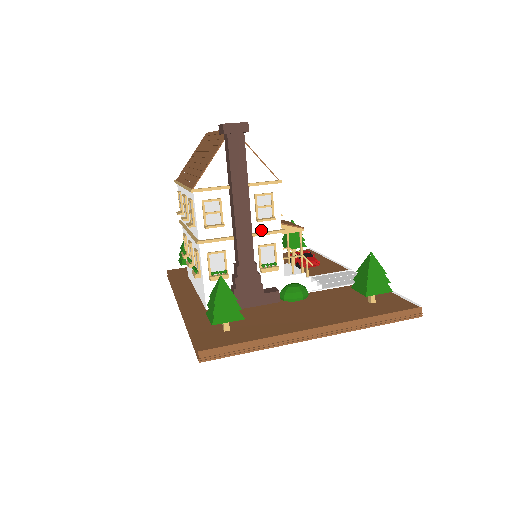
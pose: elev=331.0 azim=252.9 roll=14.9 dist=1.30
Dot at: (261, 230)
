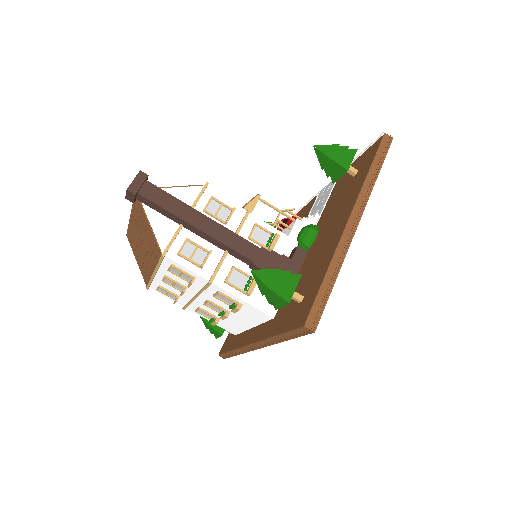
Dot at: (236, 227)
